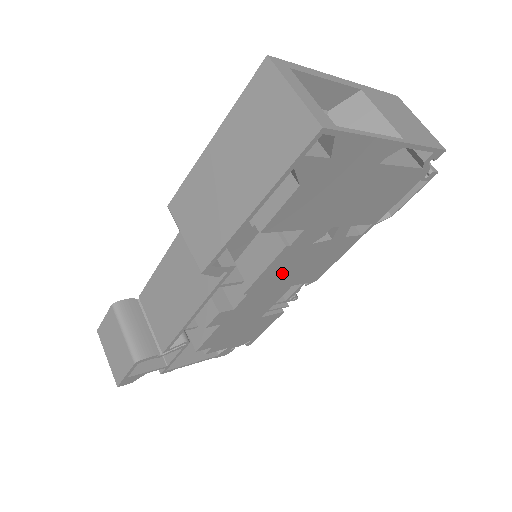
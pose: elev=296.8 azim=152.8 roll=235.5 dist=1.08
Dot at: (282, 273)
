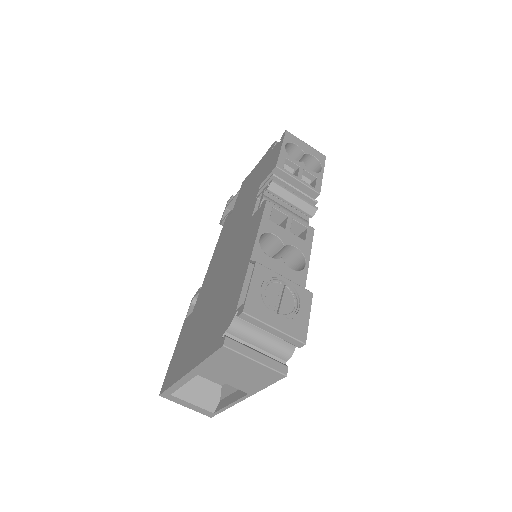
Dot at: occluded
